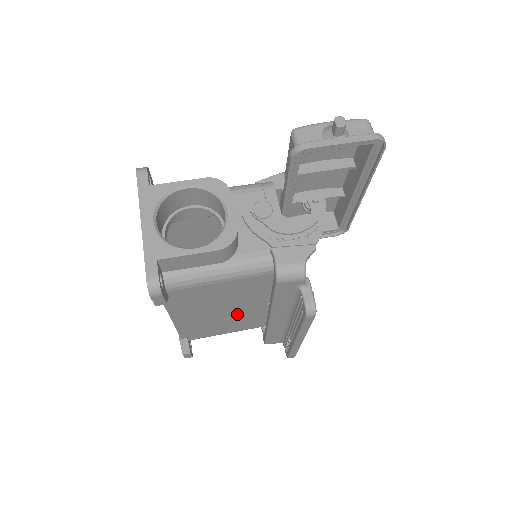
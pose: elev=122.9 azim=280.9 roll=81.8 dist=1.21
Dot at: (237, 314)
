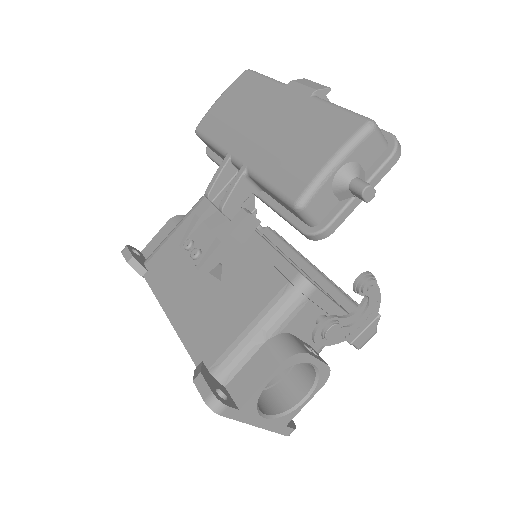
Dot at: occluded
